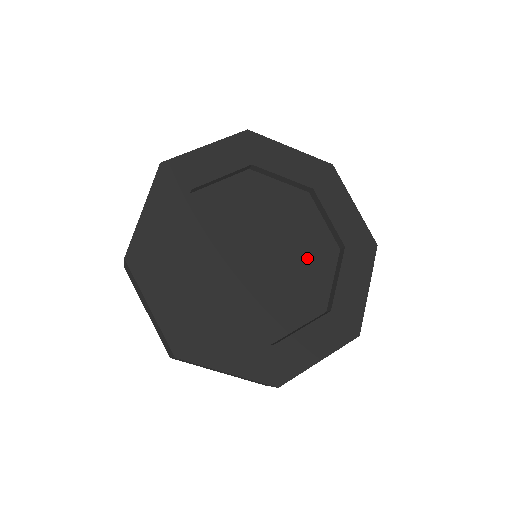
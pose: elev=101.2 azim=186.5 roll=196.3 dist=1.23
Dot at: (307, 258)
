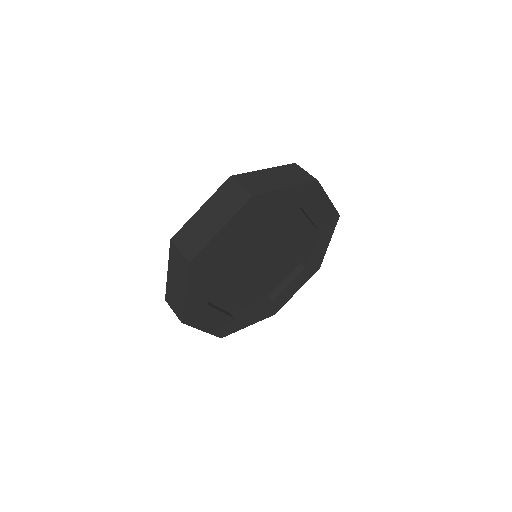
Dot at: (282, 266)
